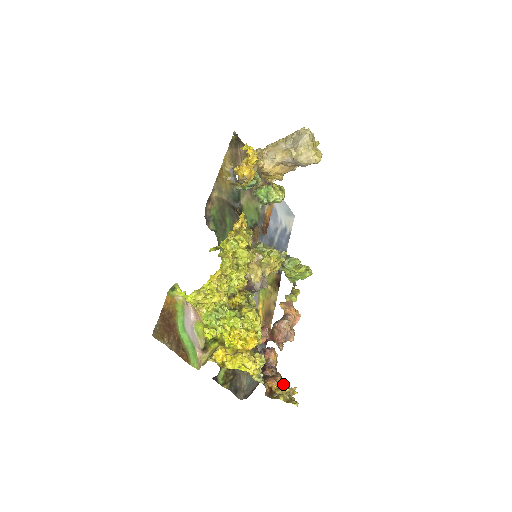
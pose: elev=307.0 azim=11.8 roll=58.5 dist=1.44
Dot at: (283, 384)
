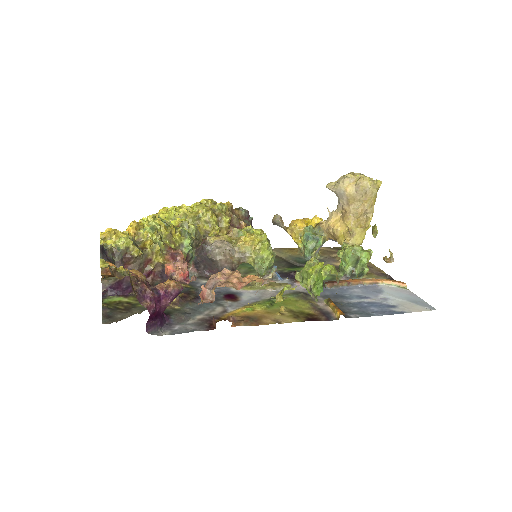
Dot at: (128, 270)
